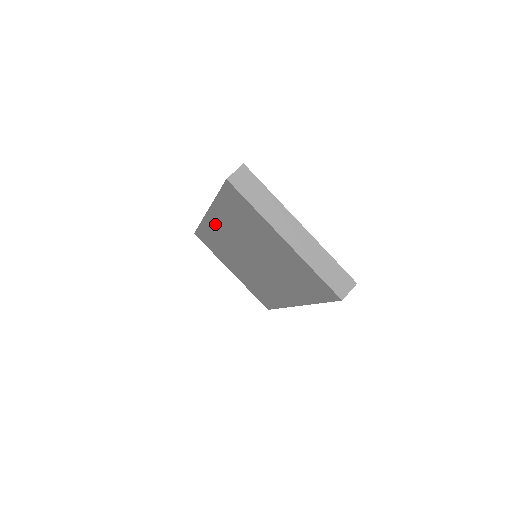
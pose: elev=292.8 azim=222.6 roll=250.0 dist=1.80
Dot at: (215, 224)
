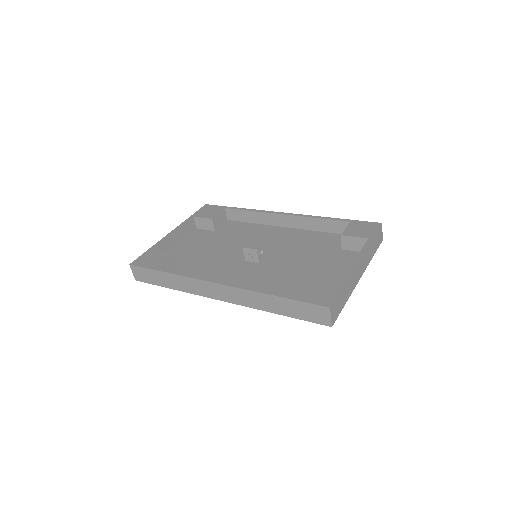
Dot at: occluded
